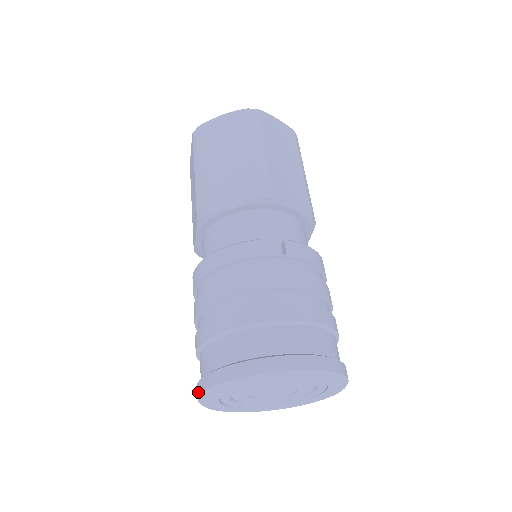
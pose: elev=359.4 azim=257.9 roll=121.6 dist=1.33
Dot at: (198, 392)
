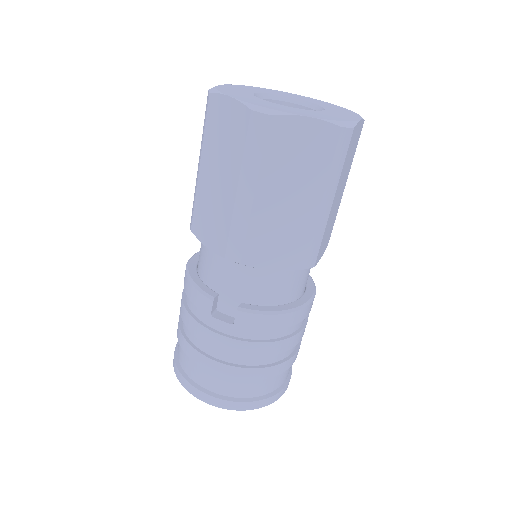
Dot at: occluded
